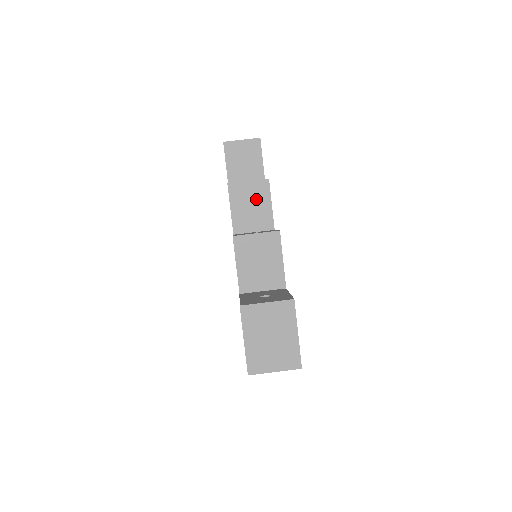
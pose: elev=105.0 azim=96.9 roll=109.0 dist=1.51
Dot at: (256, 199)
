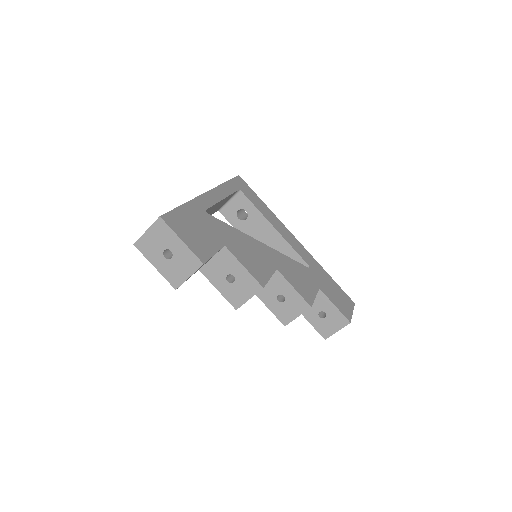
Dot at: occluded
